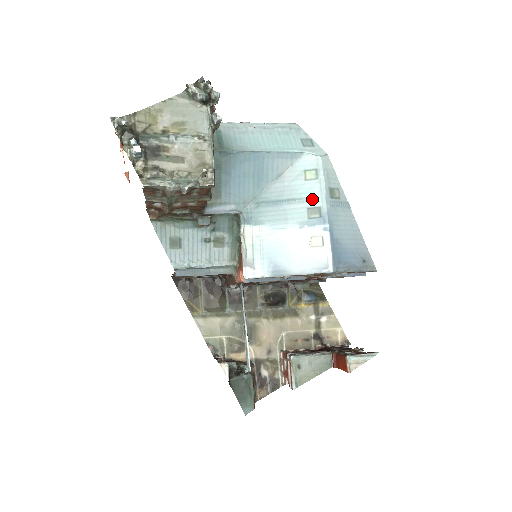
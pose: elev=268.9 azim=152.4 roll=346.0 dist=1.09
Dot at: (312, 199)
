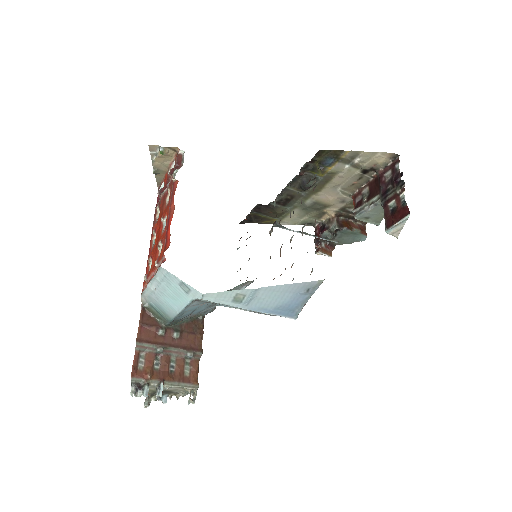
Dot at: occluded
